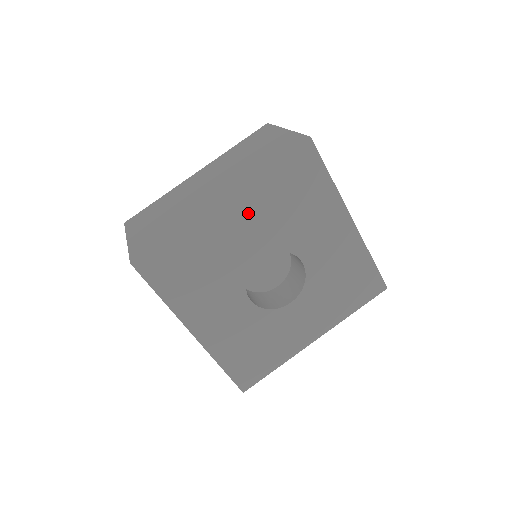
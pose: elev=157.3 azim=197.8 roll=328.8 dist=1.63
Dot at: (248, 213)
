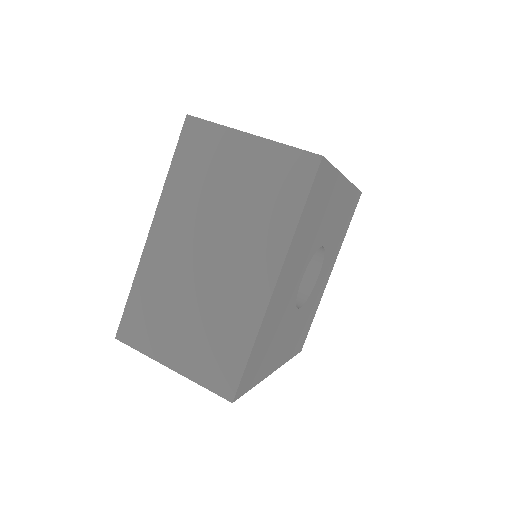
Dot at: (292, 267)
